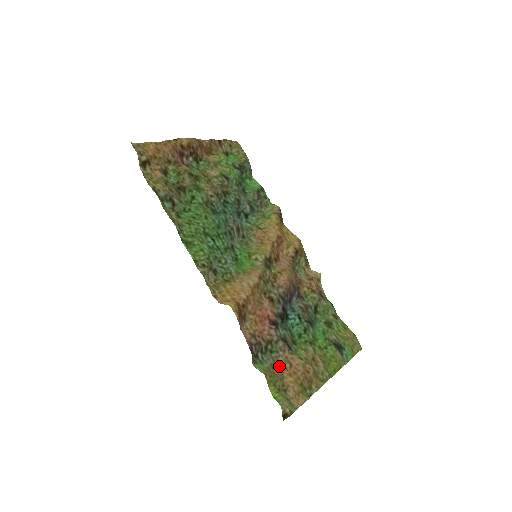
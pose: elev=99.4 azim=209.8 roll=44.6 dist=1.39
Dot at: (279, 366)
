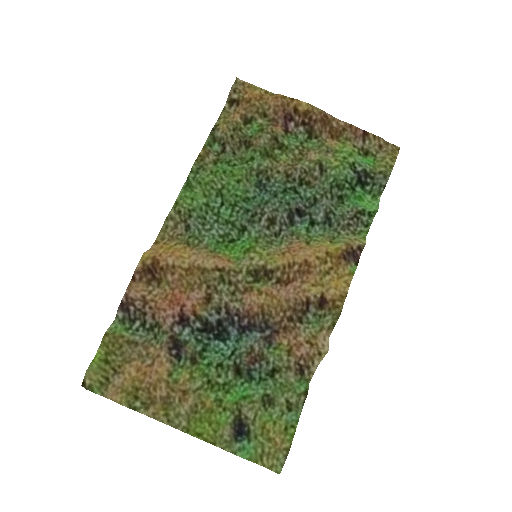
Dot at: (141, 352)
